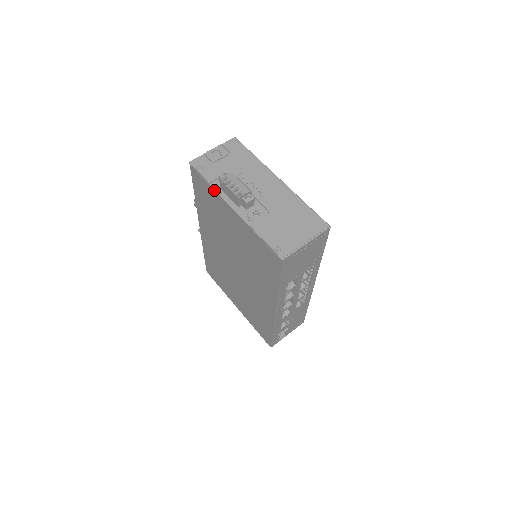
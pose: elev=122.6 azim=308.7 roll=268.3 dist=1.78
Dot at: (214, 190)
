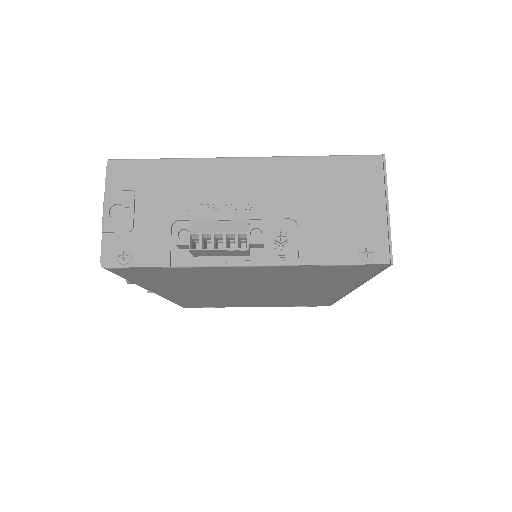
Dot at: (187, 268)
